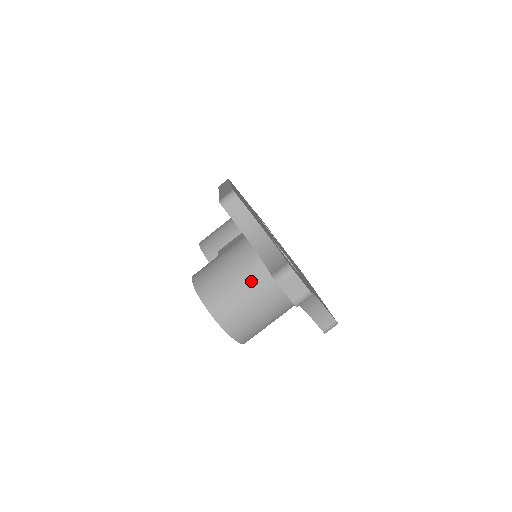
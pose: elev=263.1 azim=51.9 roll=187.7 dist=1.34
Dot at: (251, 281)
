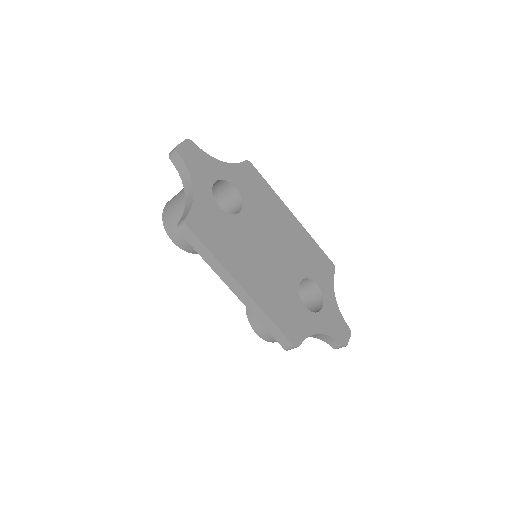
Dot at: occluded
